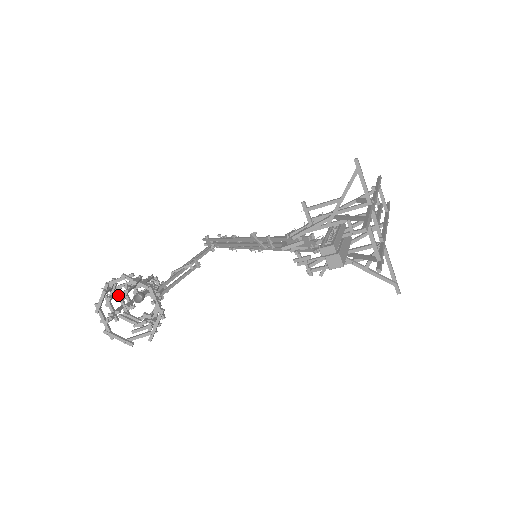
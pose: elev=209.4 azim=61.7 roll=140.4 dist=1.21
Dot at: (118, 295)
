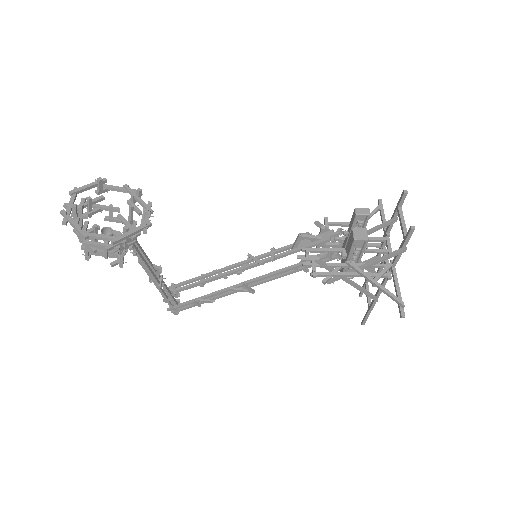
Dot at: (91, 214)
